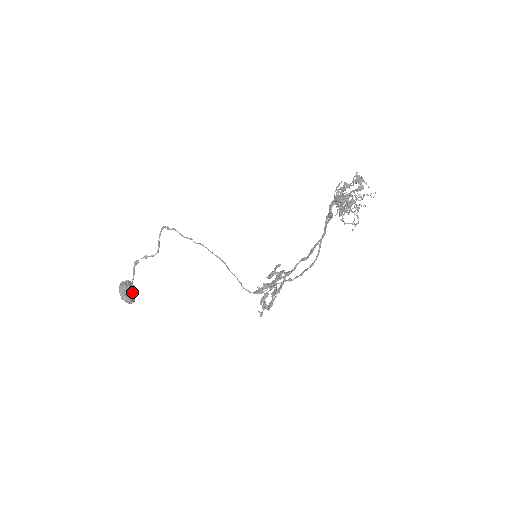
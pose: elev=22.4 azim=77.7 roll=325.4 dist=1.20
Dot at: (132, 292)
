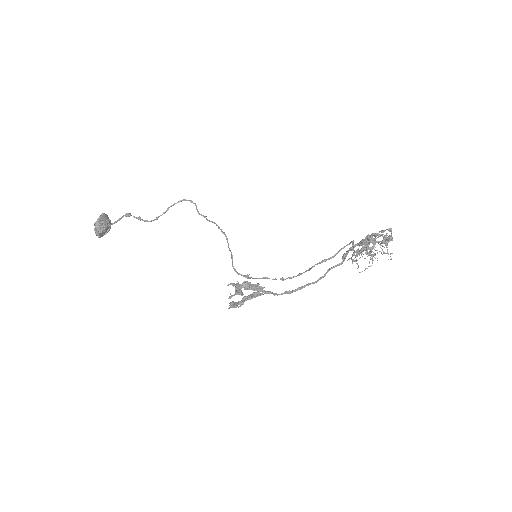
Dot at: (107, 228)
